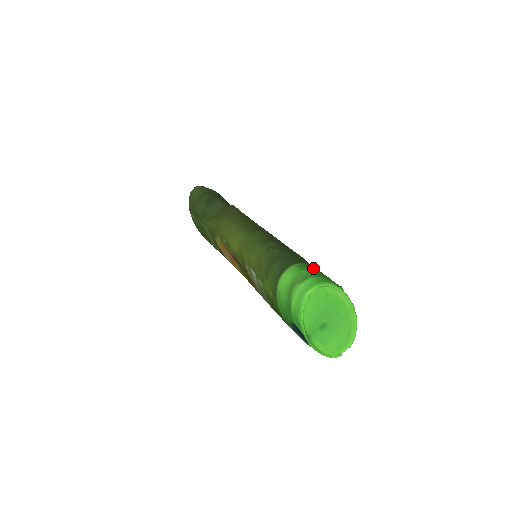
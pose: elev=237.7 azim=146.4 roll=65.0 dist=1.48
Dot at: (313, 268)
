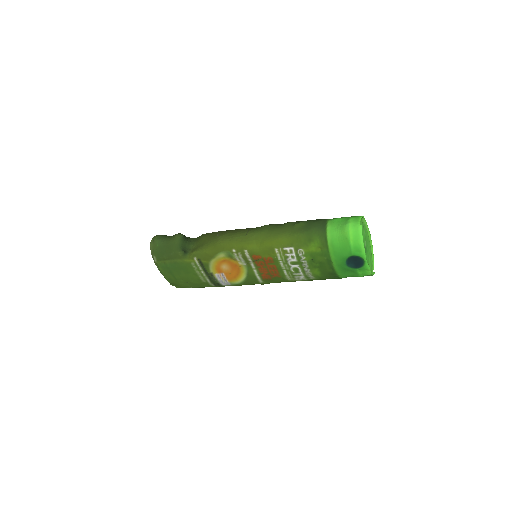
Dot at: occluded
